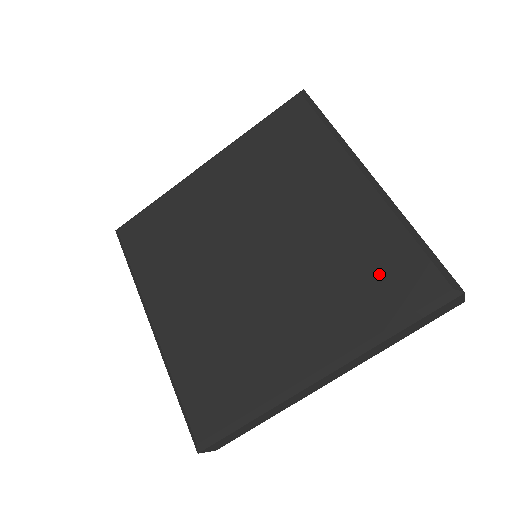
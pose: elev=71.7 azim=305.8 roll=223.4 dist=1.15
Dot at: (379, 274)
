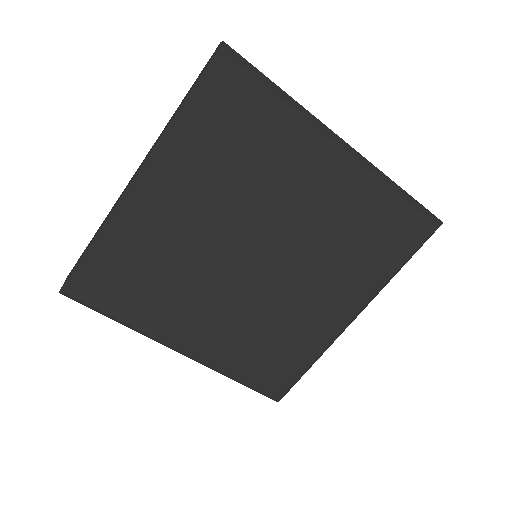
Dot at: (381, 236)
